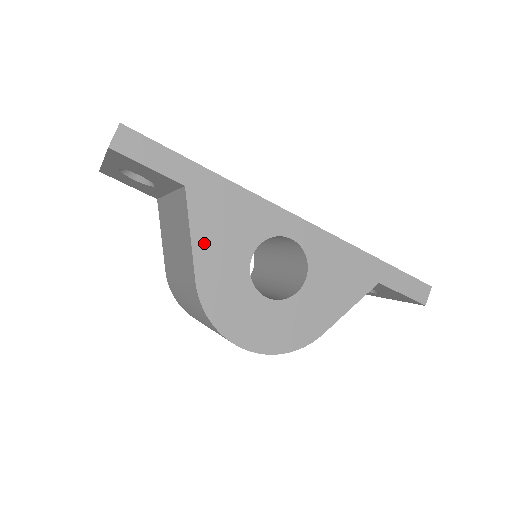
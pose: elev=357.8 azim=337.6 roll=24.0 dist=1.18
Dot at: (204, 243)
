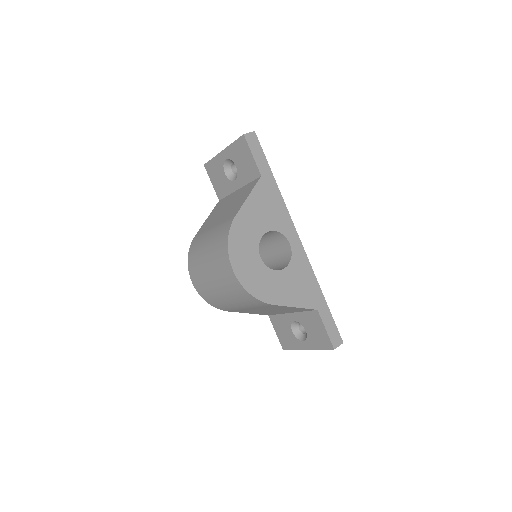
Dot at: (251, 205)
